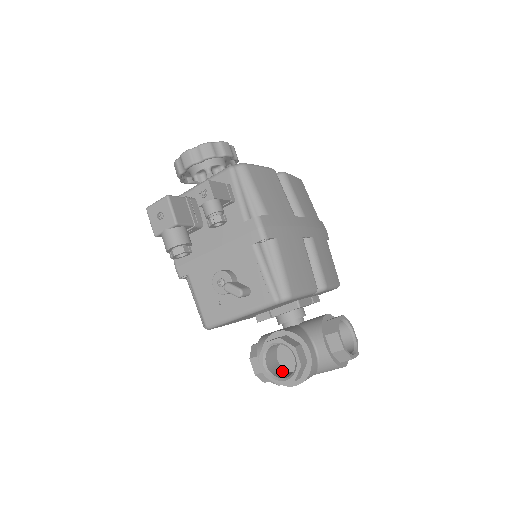
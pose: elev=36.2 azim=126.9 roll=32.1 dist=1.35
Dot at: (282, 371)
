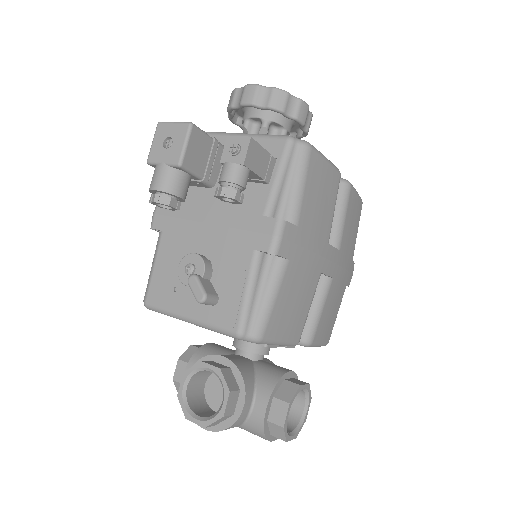
Dot at: (201, 401)
